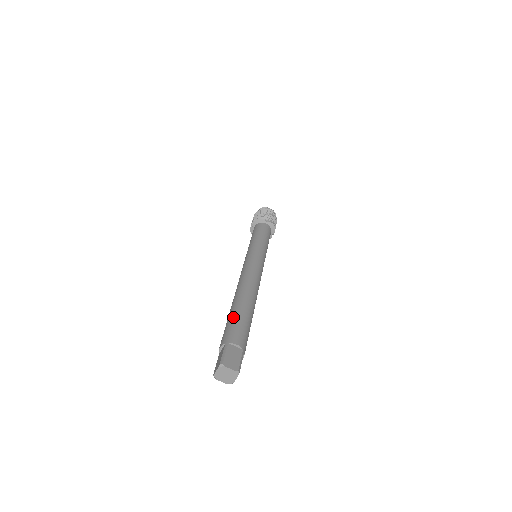
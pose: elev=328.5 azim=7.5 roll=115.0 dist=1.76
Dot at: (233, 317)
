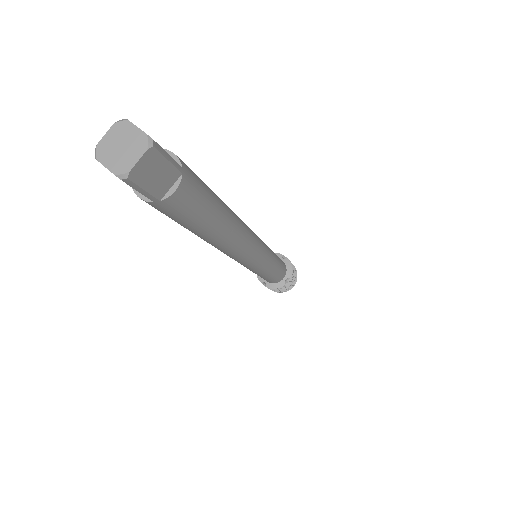
Dot at: occluded
